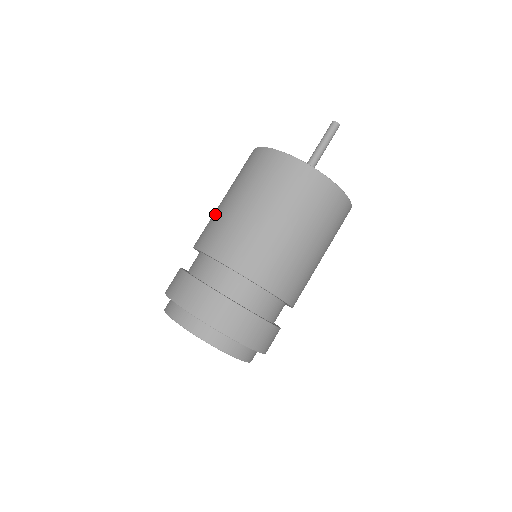
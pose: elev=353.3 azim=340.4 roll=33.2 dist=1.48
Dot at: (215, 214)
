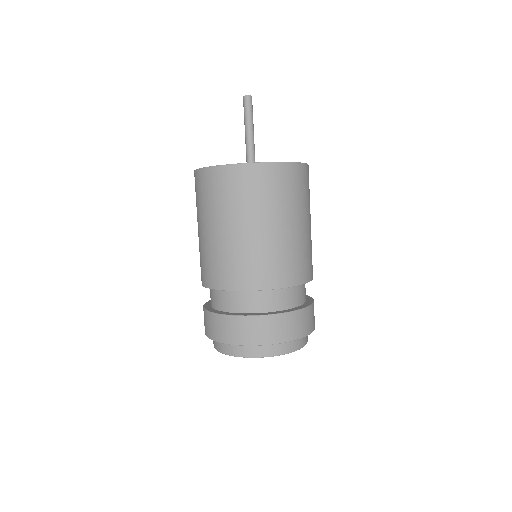
Dot at: occluded
